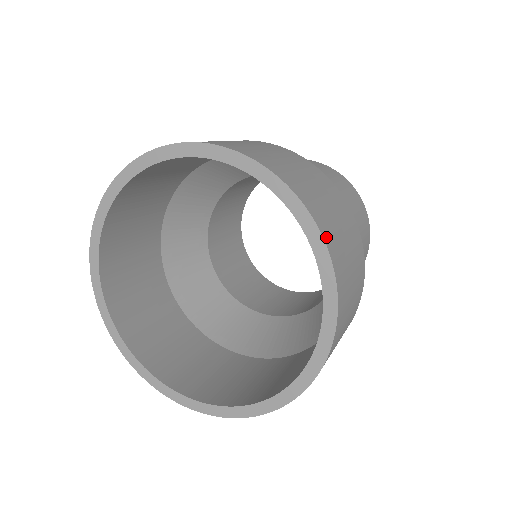
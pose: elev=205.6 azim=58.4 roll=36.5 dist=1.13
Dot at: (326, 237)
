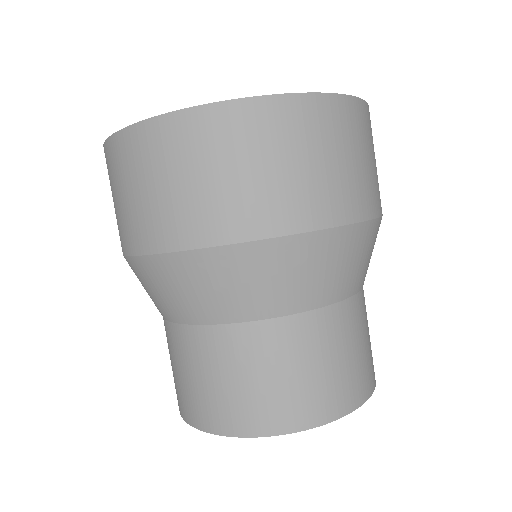
Dot at: occluded
